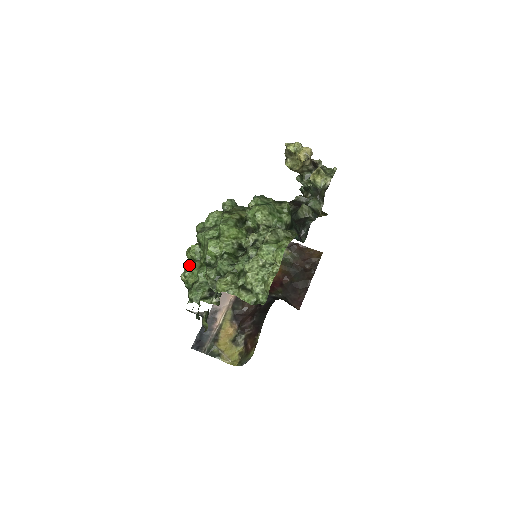
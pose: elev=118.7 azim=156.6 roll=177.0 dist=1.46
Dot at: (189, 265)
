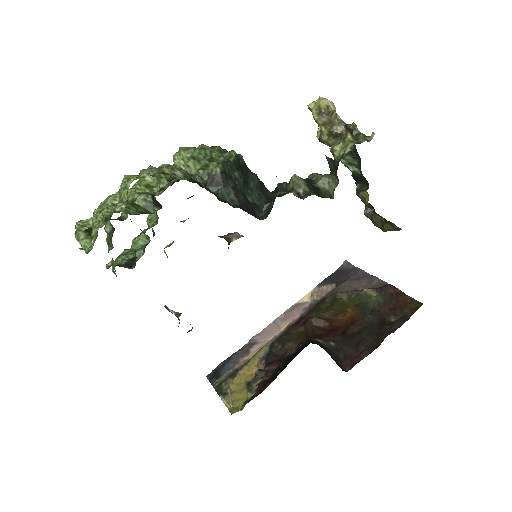
Dot at: (168, 246)
